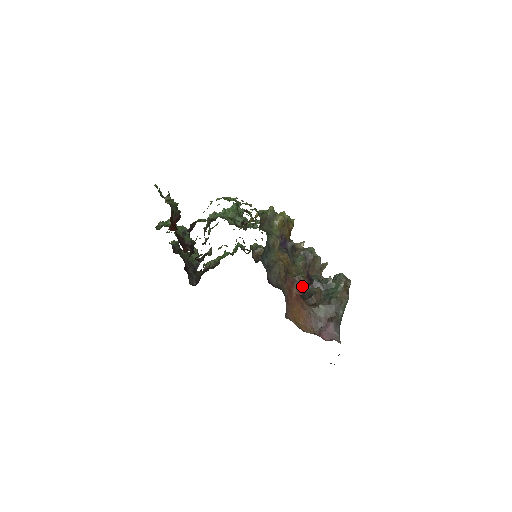
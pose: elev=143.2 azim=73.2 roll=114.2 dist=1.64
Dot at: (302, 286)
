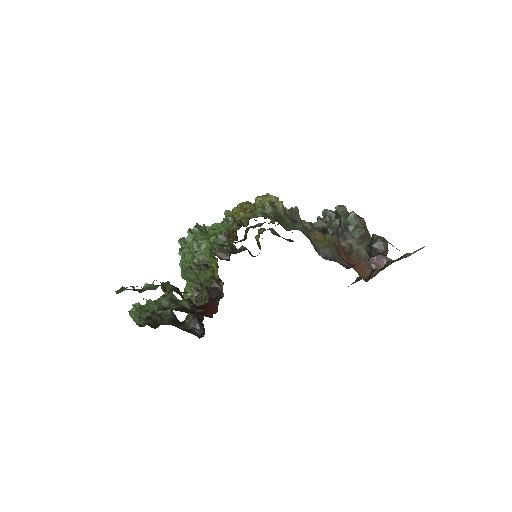
Dot at: (341, 245)
